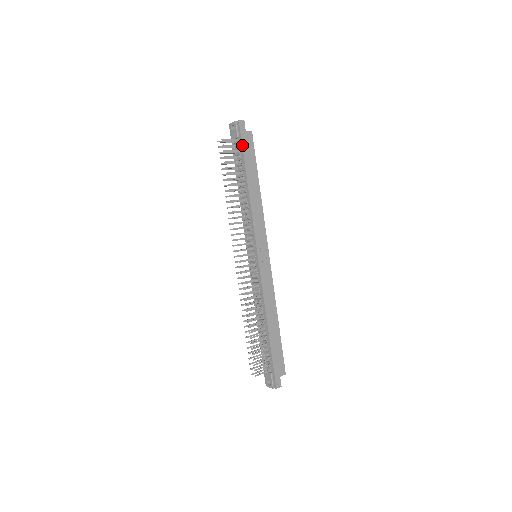
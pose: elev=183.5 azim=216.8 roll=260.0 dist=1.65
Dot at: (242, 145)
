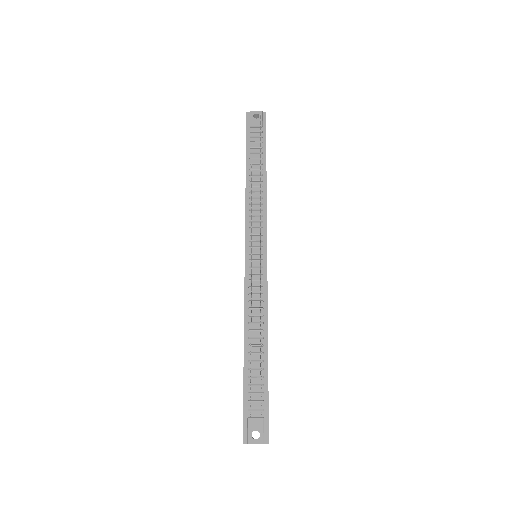
Dot at: occluded
